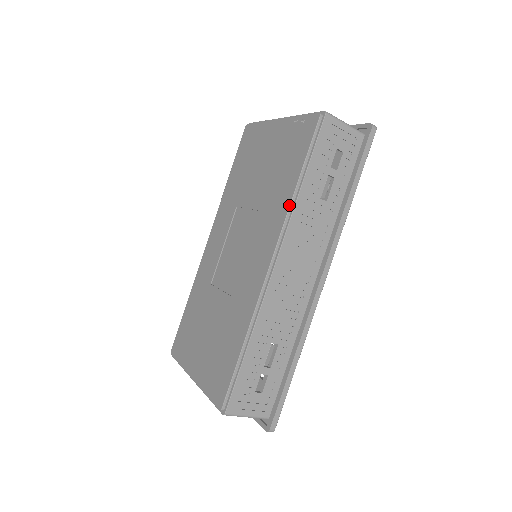
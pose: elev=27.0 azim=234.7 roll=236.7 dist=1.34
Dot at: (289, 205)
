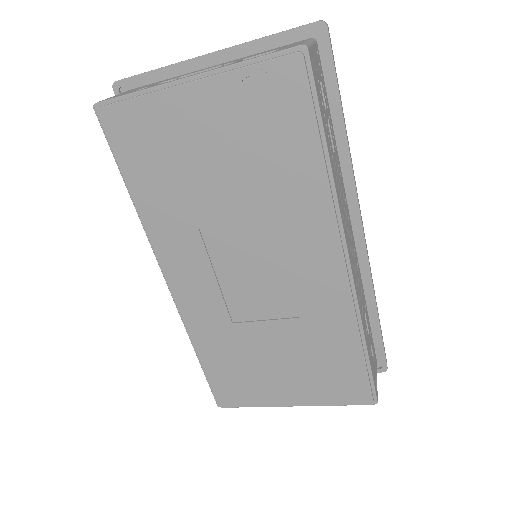
Dot at: (330, 192)
